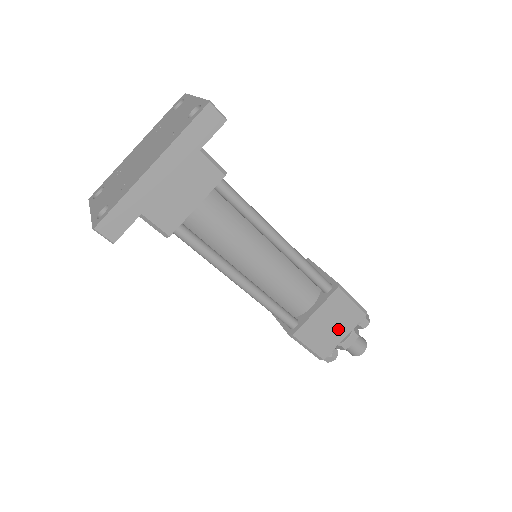
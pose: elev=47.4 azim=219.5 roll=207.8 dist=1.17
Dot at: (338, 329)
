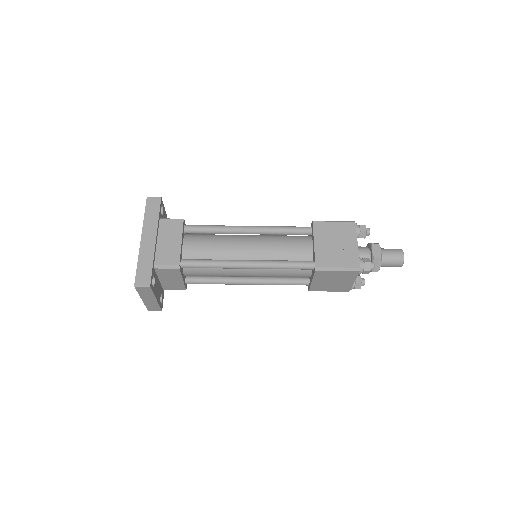
Dot at: (345, 243)
